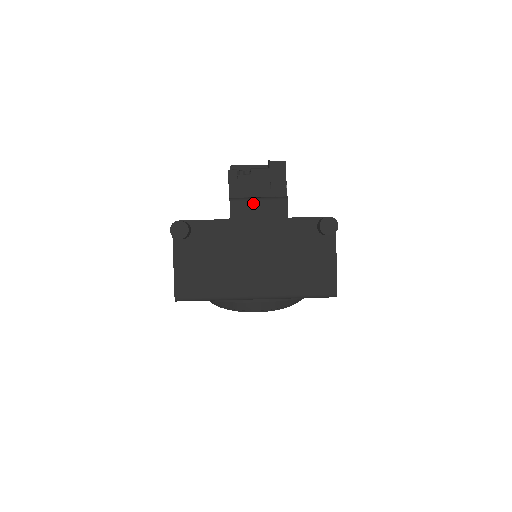
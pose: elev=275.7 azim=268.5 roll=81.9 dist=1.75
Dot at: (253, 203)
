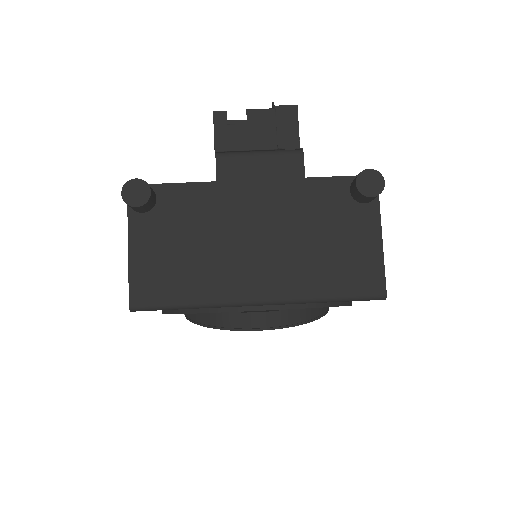
Dot at: (251, 158)
